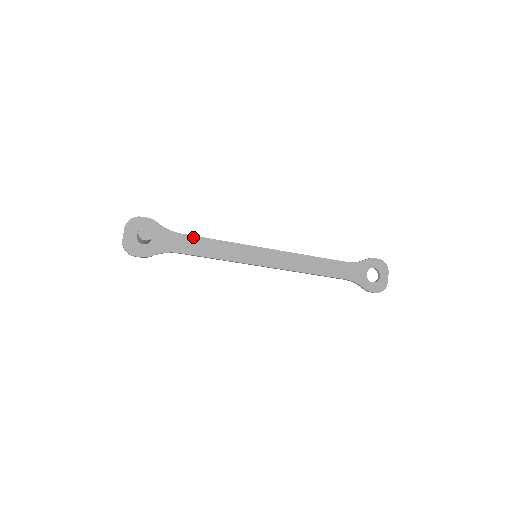
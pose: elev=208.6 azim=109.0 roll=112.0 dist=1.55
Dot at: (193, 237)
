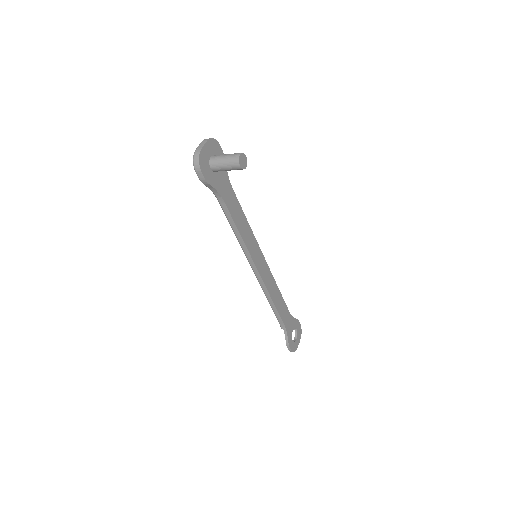
Dot at: (237, 199)
